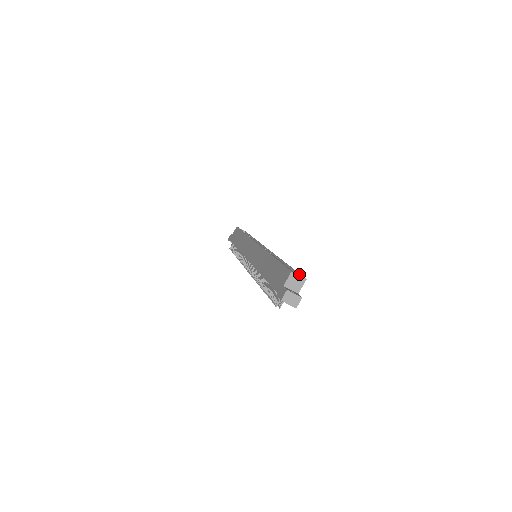
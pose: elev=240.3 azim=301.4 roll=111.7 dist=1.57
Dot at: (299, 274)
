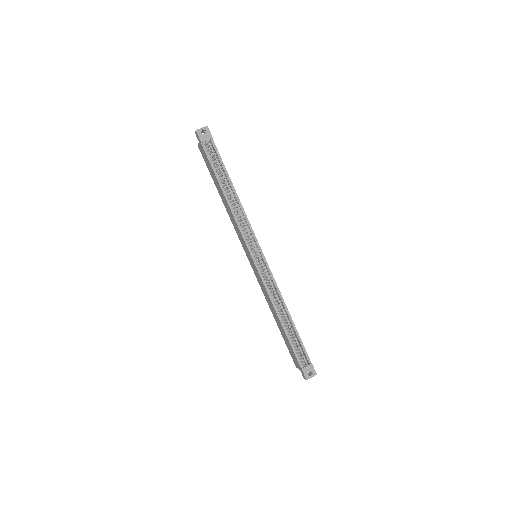
Dot at: occluded
